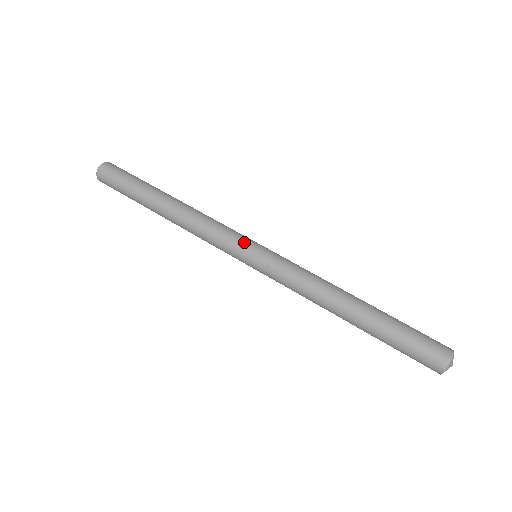
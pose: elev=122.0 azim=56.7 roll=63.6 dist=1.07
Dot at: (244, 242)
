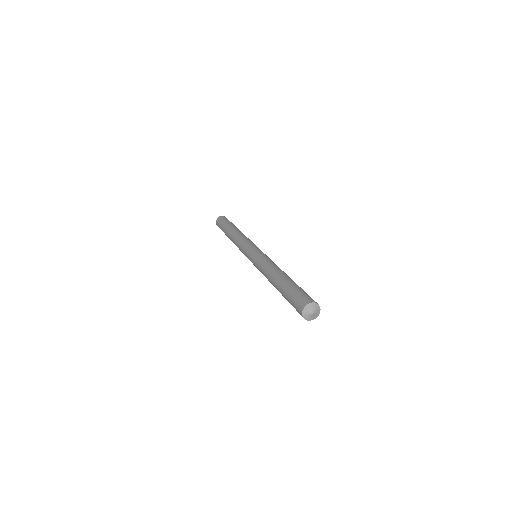
Dot at: (253, 246)
